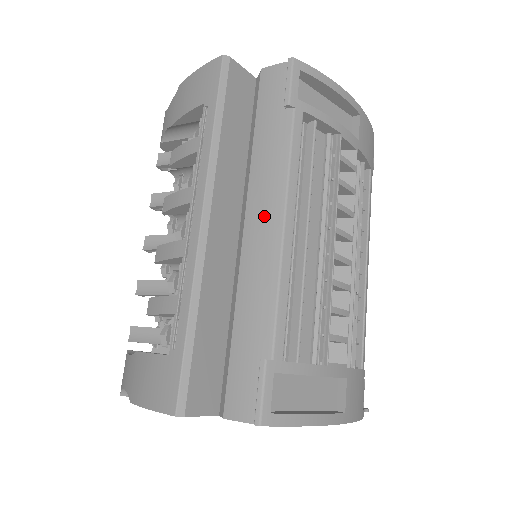
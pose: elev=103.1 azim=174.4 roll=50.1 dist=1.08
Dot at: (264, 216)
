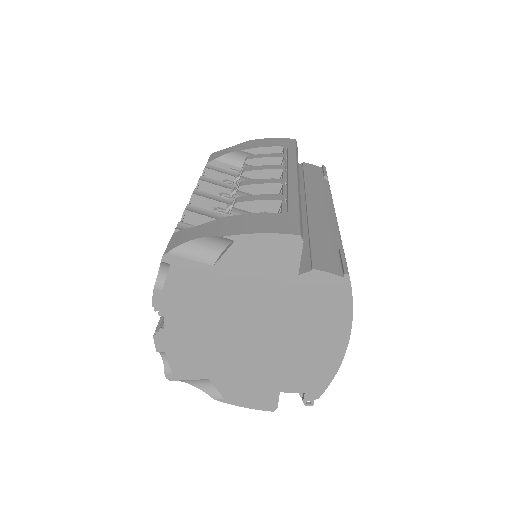
Dot at: (321, 203)
